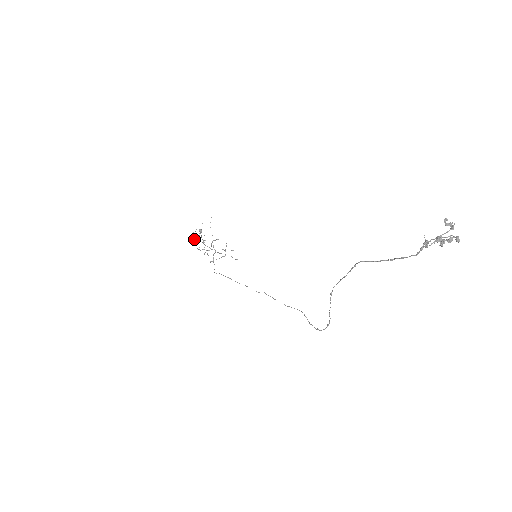
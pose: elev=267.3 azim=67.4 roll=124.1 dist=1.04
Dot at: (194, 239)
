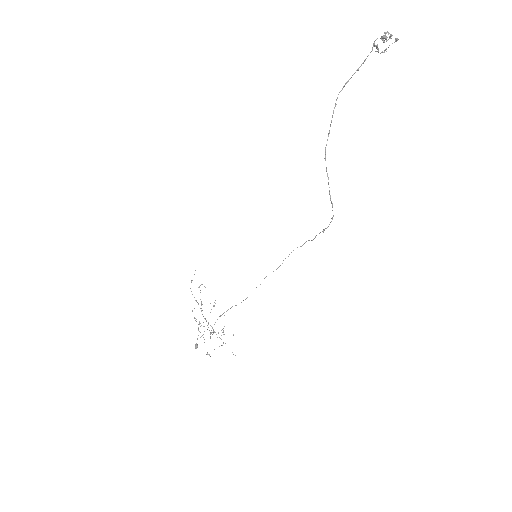
Dot at: occluded
